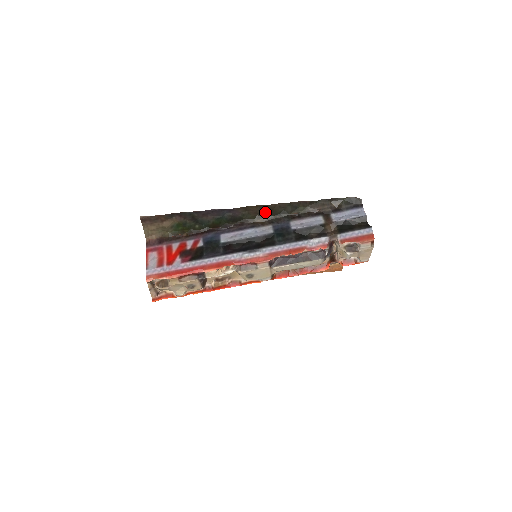
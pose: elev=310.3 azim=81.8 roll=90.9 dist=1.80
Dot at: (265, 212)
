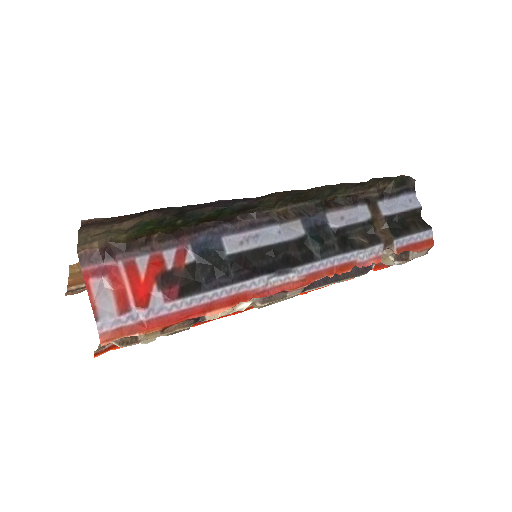
Dot at: (292, 197)
